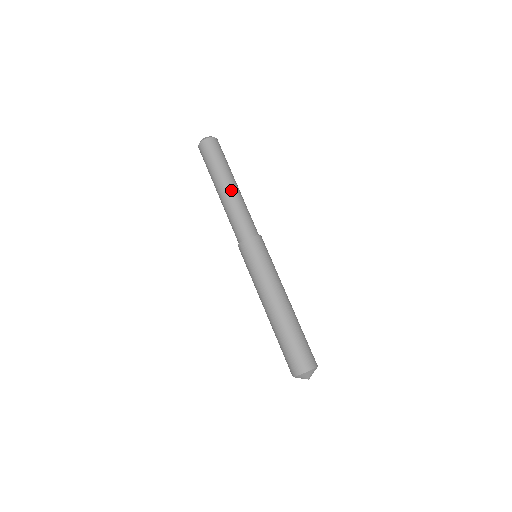
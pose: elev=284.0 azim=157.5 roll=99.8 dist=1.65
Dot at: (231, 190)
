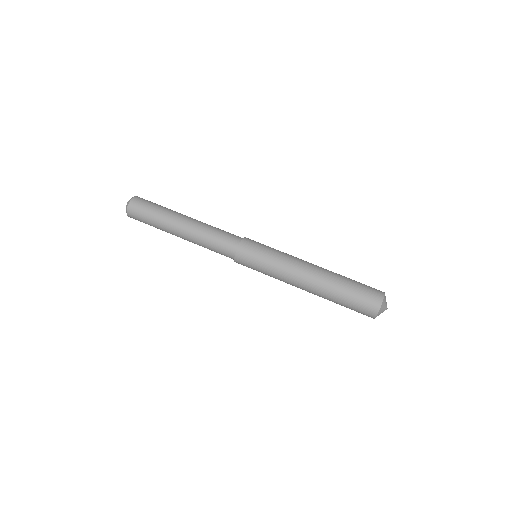
Dot at: (194, 219)
